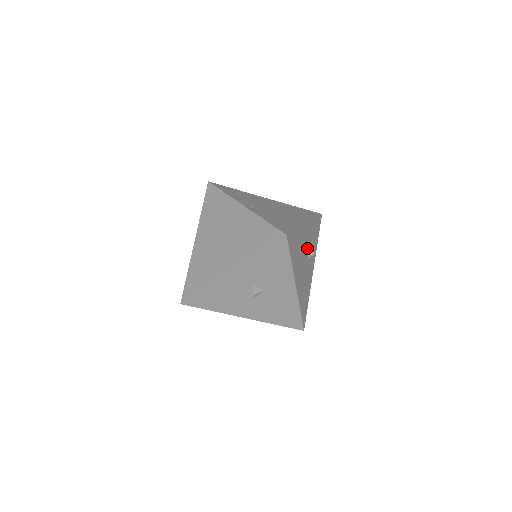
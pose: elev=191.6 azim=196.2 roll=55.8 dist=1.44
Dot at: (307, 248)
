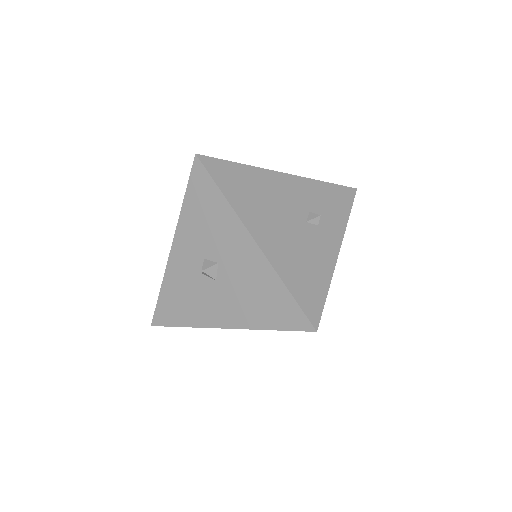
Dot at: (297, 207)
